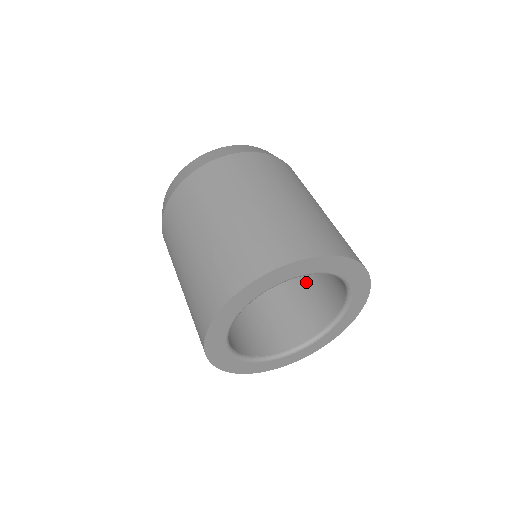
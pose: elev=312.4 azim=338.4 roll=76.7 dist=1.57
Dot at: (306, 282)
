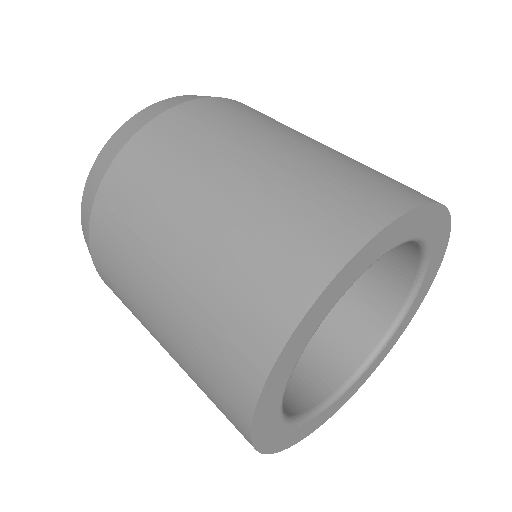
Dot at: occluded
